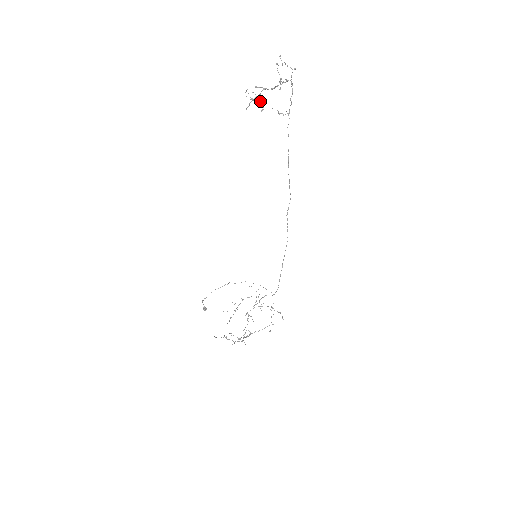
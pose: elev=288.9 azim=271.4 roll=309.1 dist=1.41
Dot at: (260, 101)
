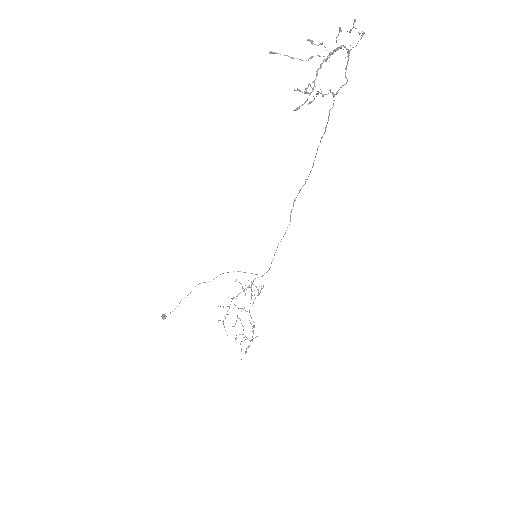
Dot at: occluded
